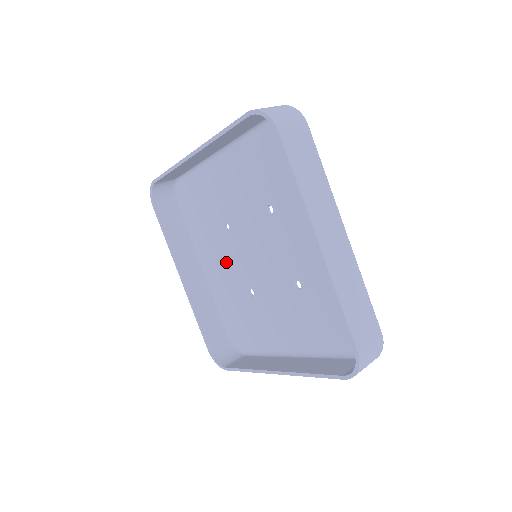
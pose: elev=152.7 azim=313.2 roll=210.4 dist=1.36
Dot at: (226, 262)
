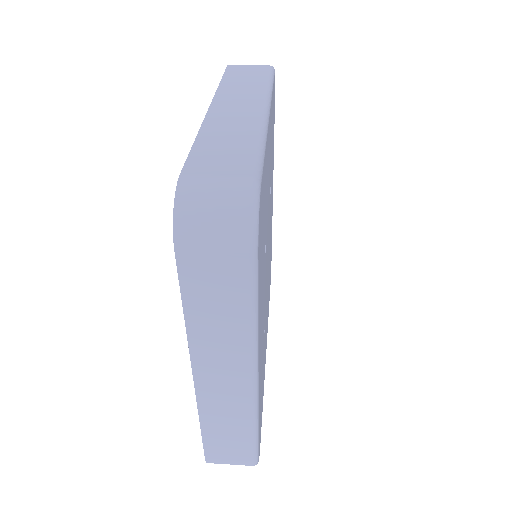
Dot at: occluded
